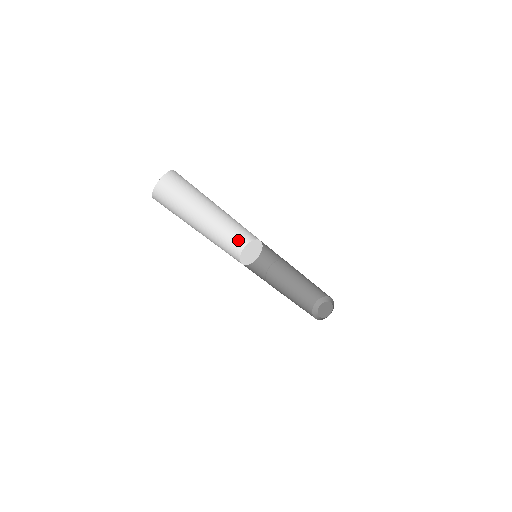
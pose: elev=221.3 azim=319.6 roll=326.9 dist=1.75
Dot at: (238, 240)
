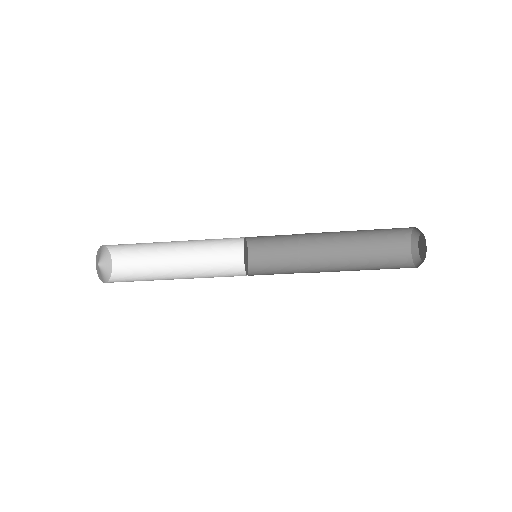
Dot at: (235, 260)
